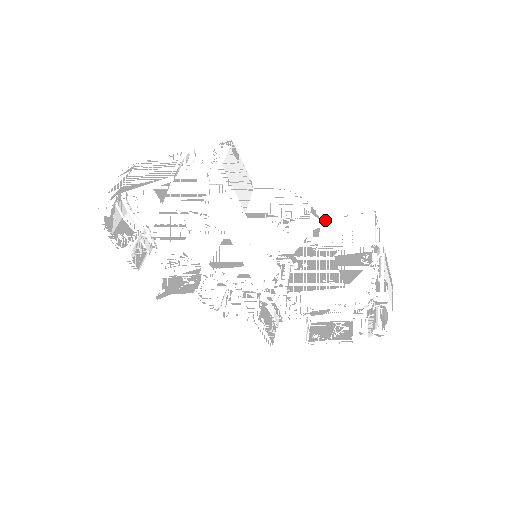
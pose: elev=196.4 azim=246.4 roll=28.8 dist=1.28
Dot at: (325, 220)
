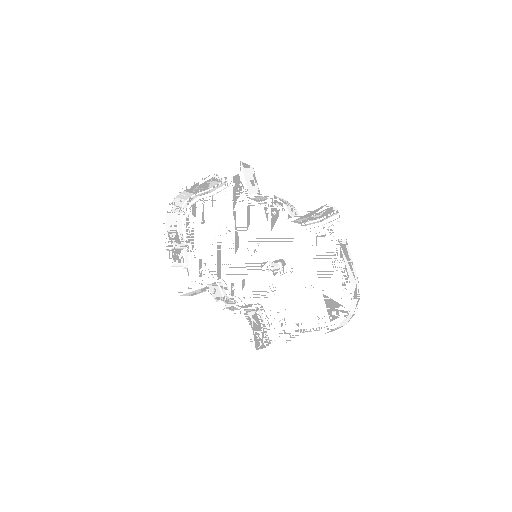
Dot at: occluded
